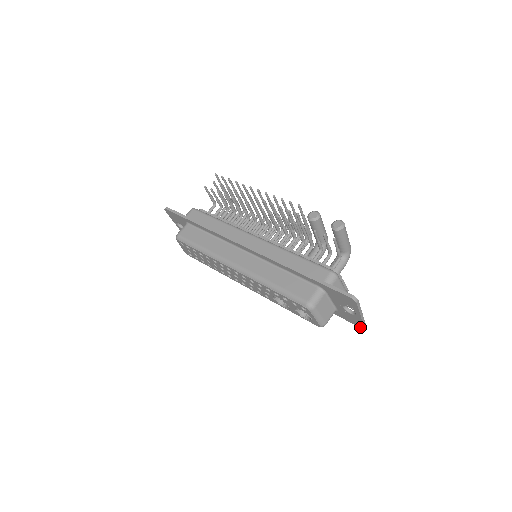
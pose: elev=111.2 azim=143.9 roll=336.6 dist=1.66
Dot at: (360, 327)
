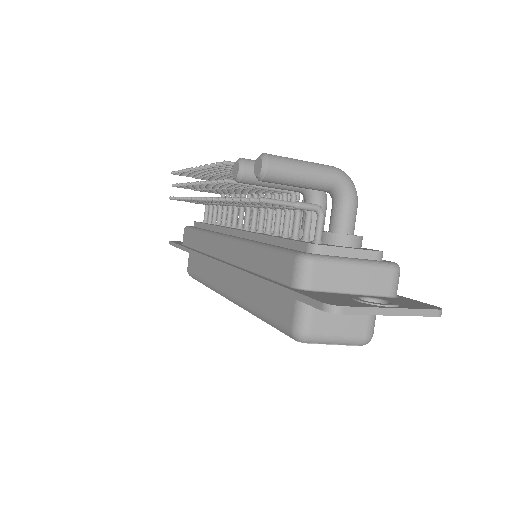
Dot at: occluded
